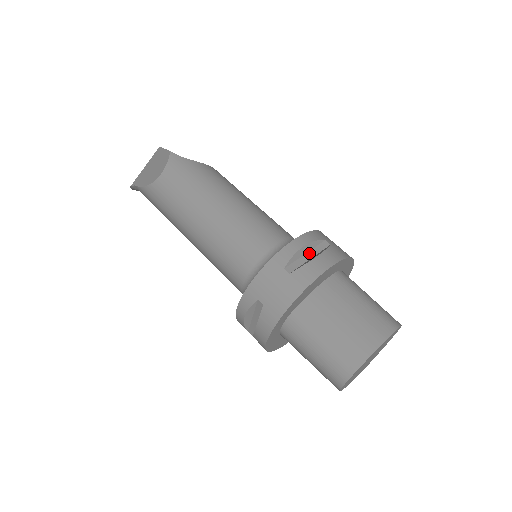
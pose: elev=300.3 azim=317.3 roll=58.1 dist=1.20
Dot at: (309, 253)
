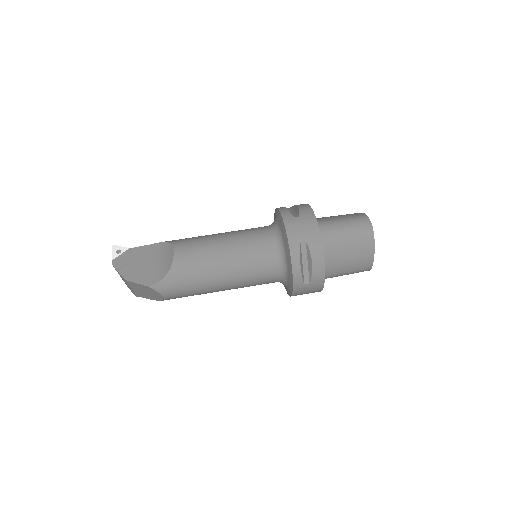
Dot at: (303, 261)
